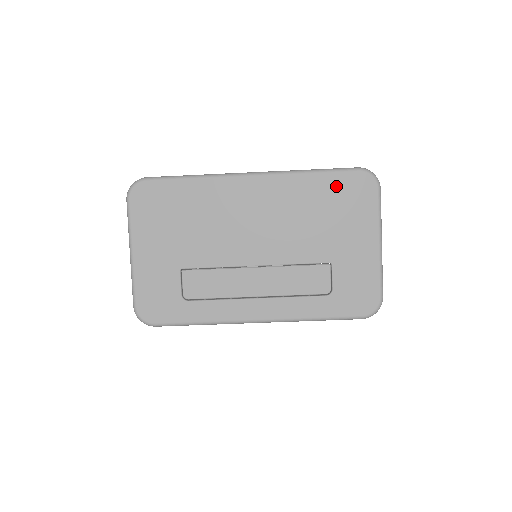
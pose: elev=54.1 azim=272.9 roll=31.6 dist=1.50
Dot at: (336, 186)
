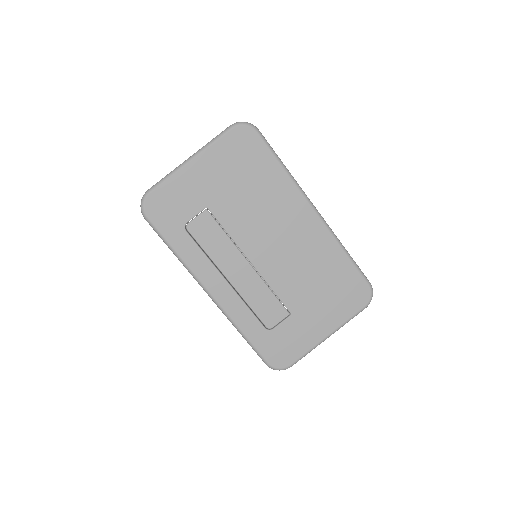
Dot at: (348, 277)
